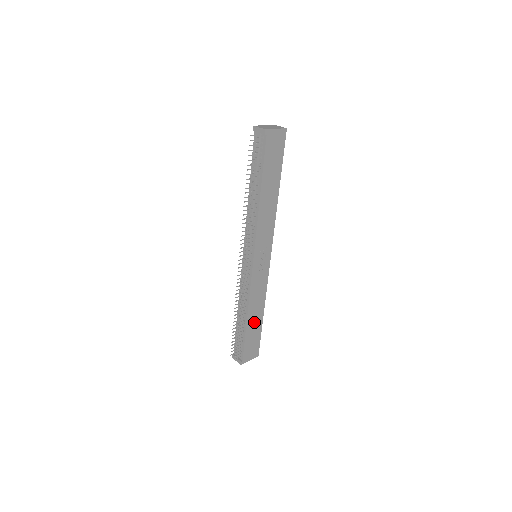
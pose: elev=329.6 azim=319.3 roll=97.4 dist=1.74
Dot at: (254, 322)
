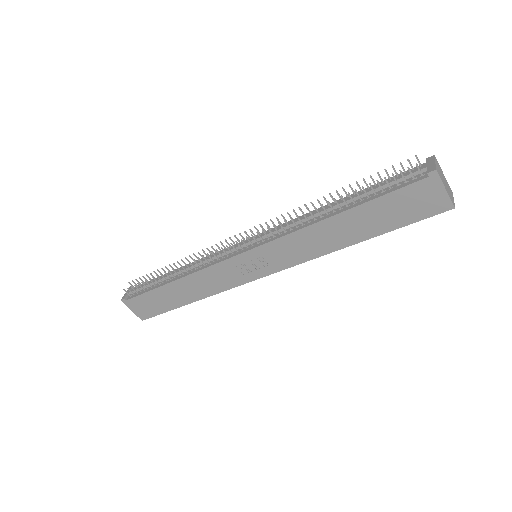
Dot at: (176, 294)
